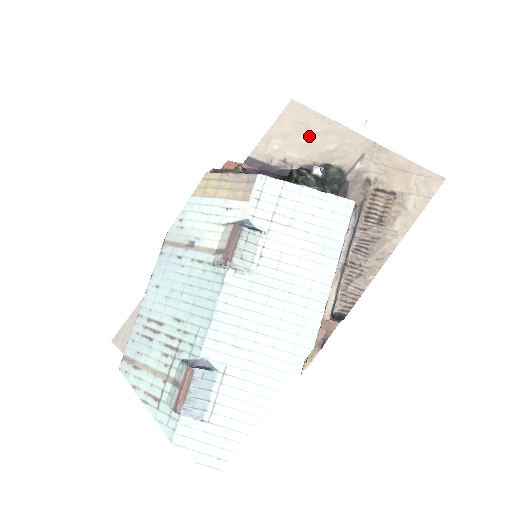
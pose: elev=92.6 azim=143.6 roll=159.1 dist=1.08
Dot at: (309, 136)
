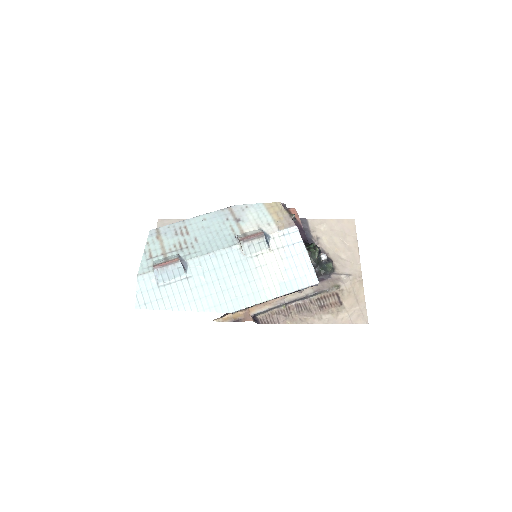
Dot at: (341, 241)
